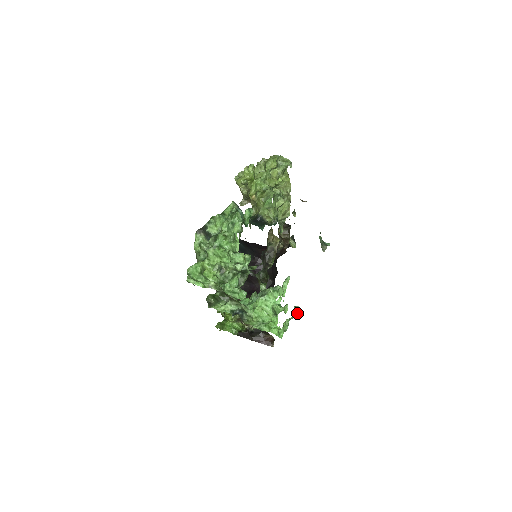
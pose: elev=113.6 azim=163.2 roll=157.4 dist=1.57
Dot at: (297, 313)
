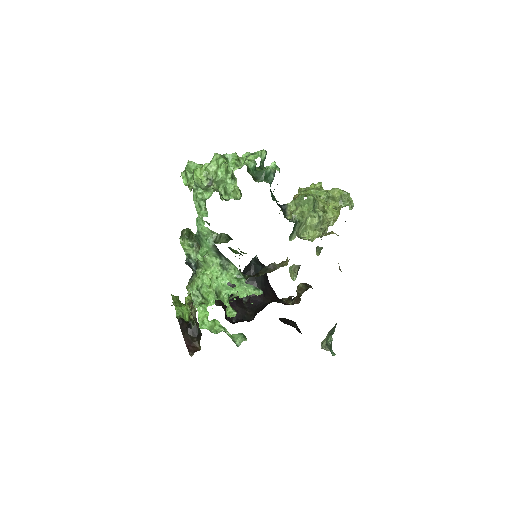
Dot at: (239, 344)
